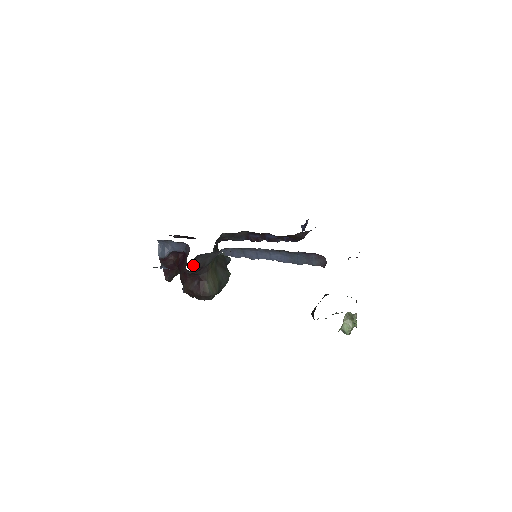
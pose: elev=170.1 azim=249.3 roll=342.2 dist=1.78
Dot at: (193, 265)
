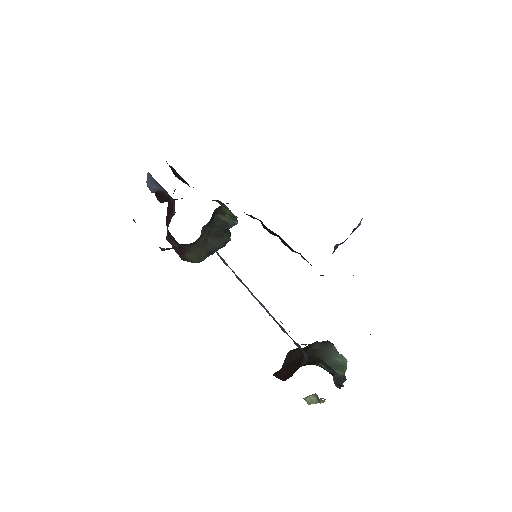
Dot at: occluded
